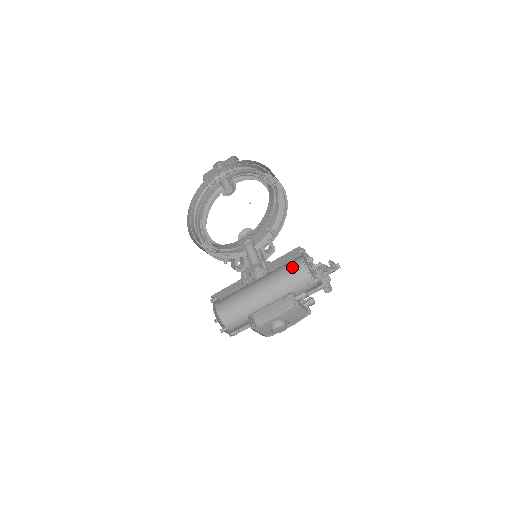
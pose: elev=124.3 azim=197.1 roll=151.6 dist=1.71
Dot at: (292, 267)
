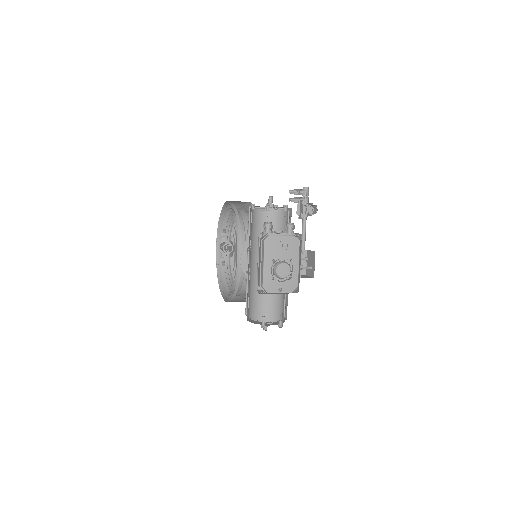
Dot at: occluded
